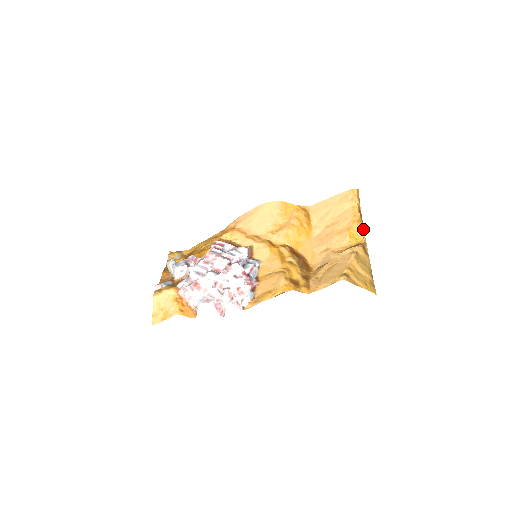
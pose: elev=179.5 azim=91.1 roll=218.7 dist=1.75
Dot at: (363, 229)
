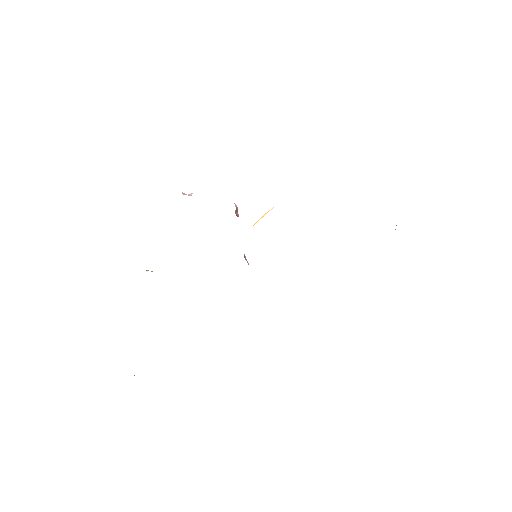
Dot at: occluded
